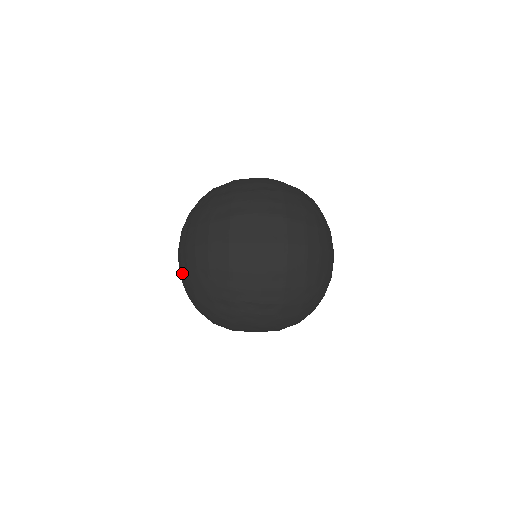
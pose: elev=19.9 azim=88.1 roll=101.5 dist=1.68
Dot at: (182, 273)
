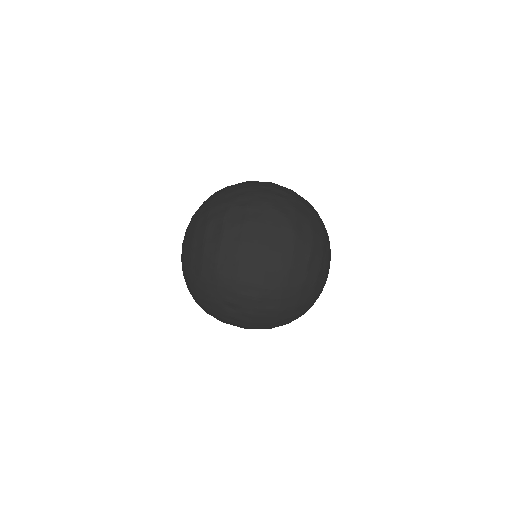
Dot at: (195, 213)
